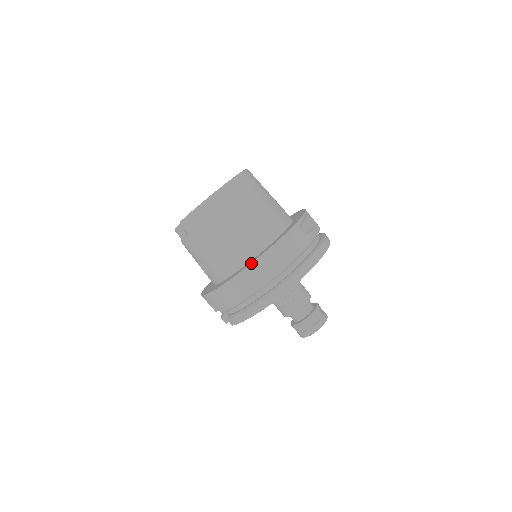
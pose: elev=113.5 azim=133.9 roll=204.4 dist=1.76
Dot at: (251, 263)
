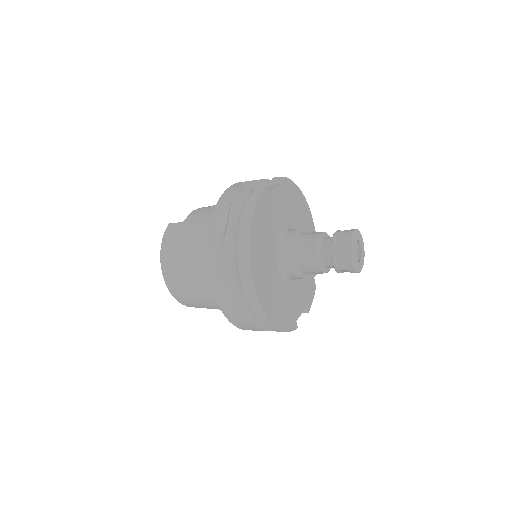
Dot at: occluded
